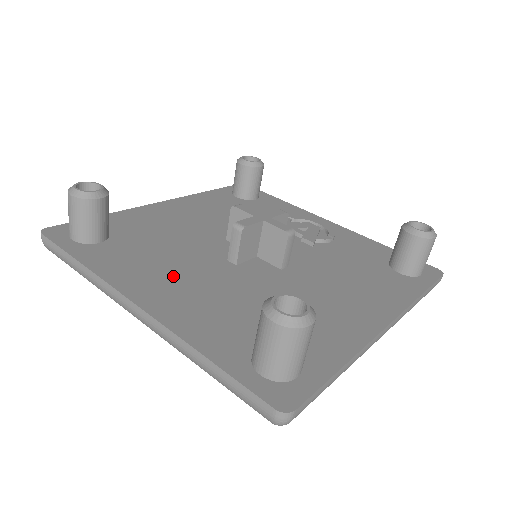
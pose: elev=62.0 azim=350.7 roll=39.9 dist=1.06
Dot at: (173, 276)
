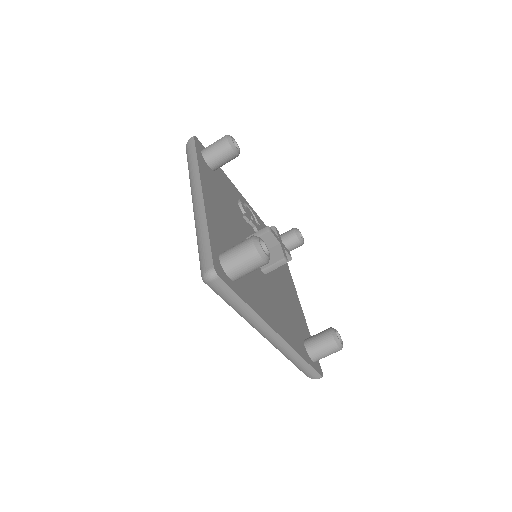
Dot at: (267, 300)
